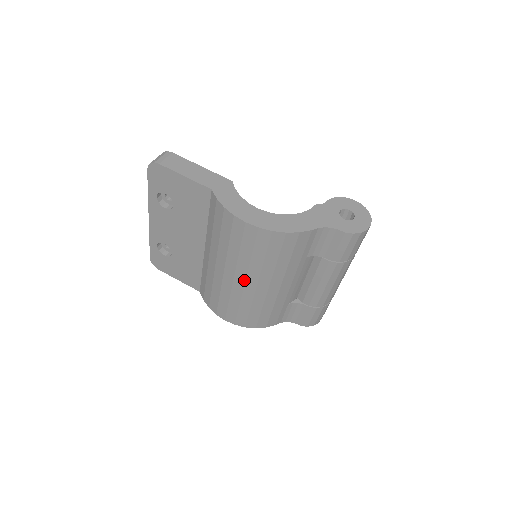
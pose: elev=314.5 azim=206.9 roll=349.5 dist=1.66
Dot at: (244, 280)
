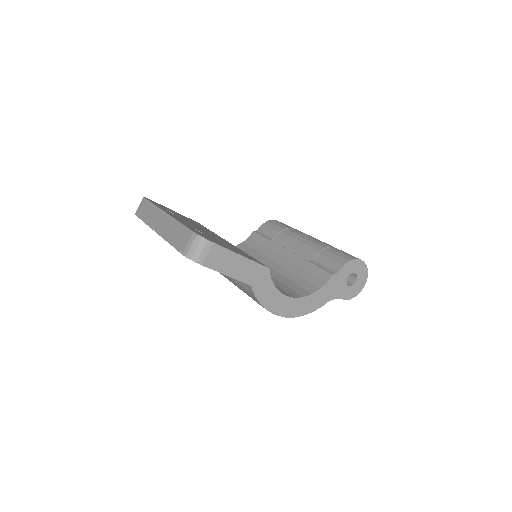
Dot at: occluded
